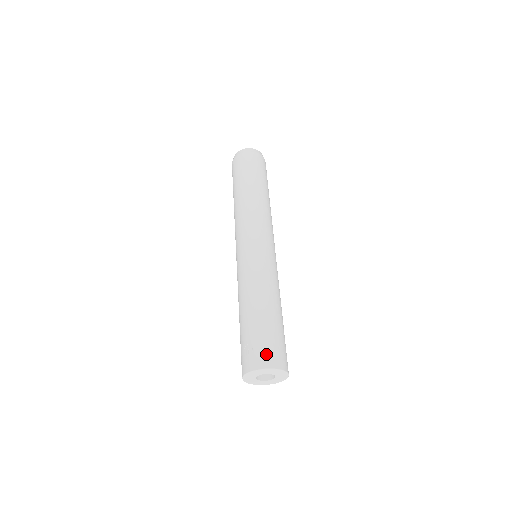
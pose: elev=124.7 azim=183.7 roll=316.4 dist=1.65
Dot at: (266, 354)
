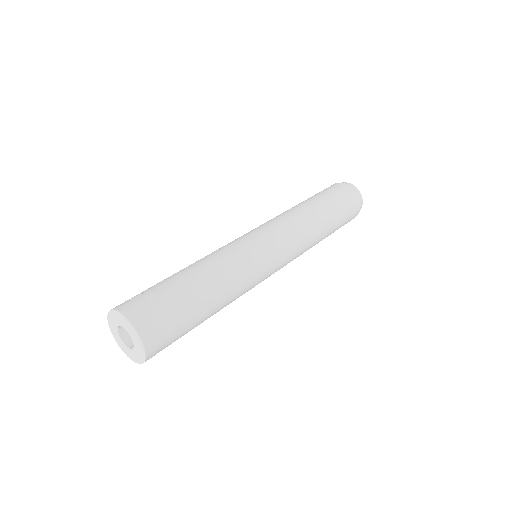
Dot at: (142, 307)
